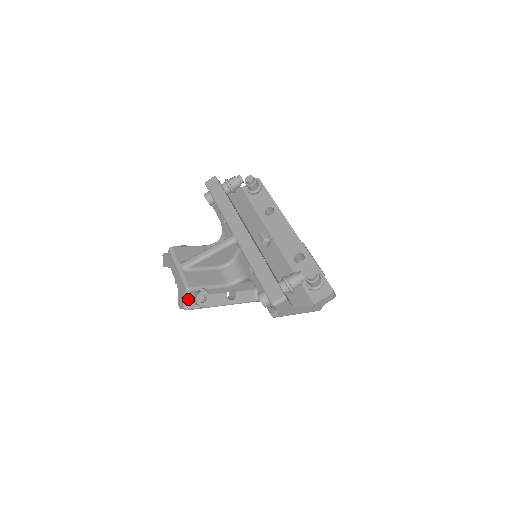
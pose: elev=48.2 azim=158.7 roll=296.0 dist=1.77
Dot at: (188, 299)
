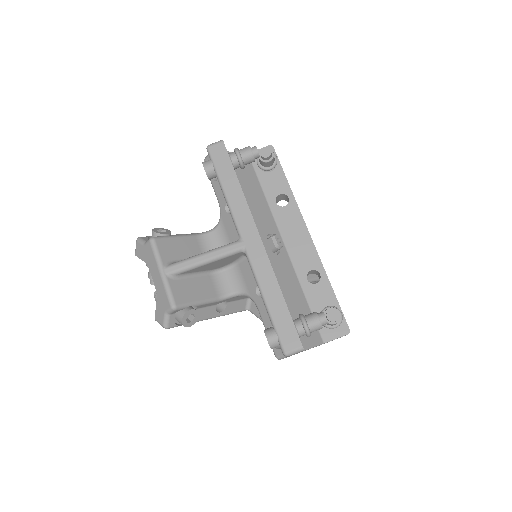
Dot at: (171, 316)
